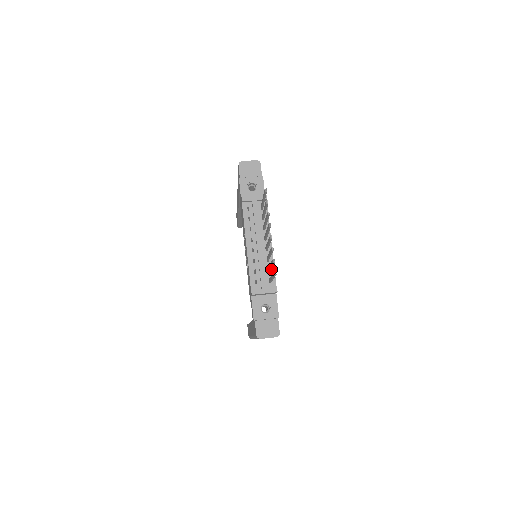
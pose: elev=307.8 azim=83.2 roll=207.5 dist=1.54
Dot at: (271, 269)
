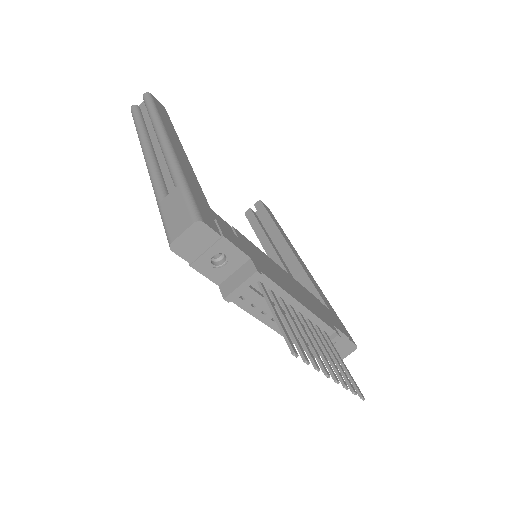
Dot at: (318, 324)
